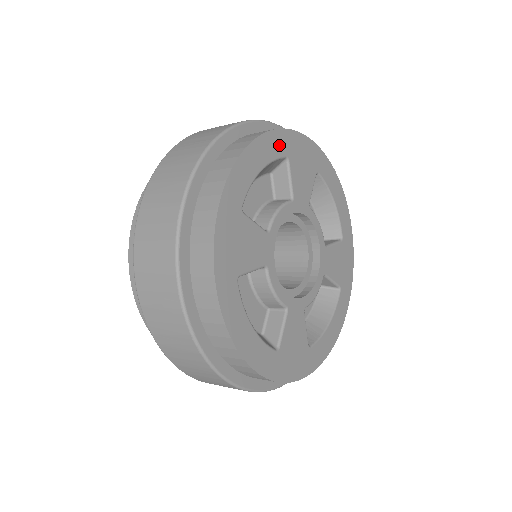
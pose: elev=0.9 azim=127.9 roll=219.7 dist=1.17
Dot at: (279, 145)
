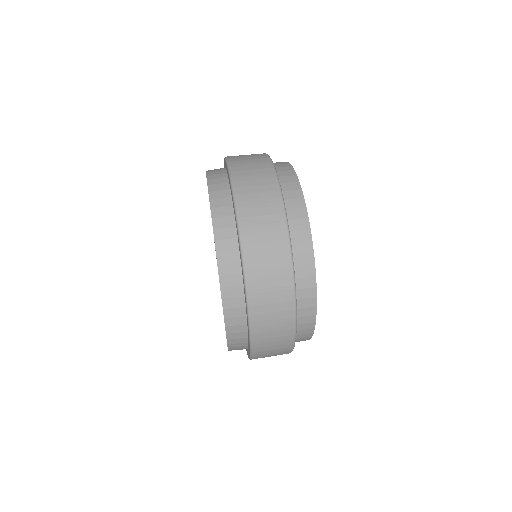
Dot at: occluded
